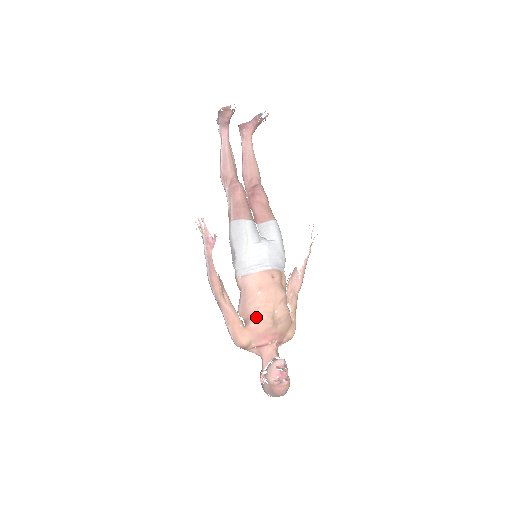
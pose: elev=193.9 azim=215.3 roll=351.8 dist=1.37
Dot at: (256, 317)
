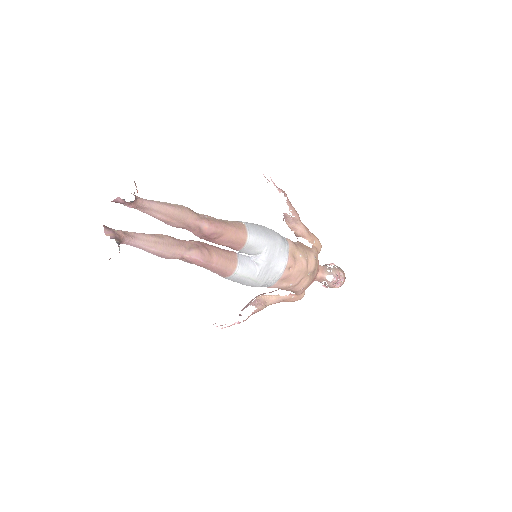
Dot at: (300, 291)
